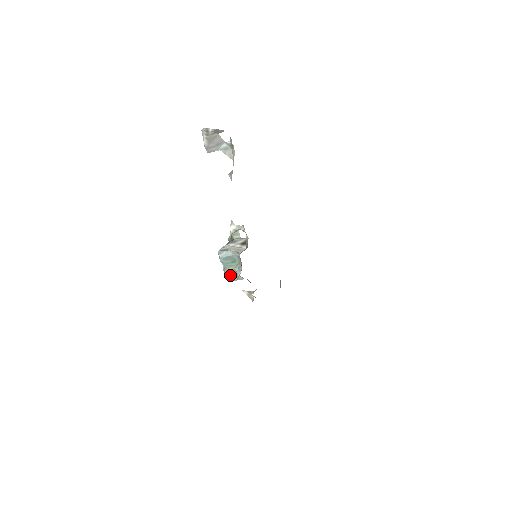
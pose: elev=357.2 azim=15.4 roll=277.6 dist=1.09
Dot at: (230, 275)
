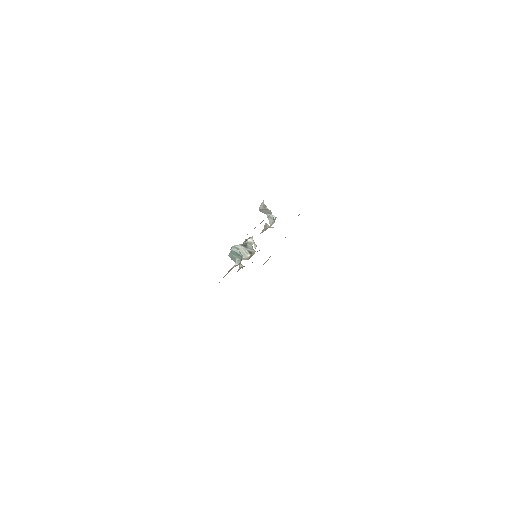
Dot at: (232, 257)
